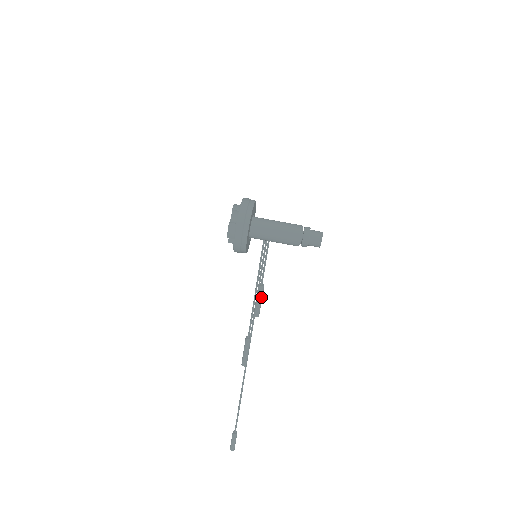
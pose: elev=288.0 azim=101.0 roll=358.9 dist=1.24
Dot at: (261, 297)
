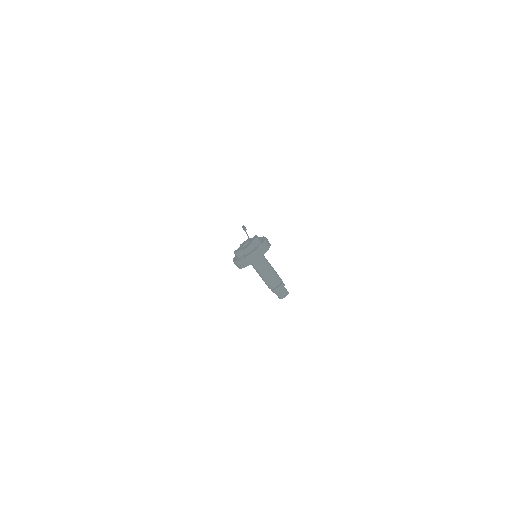
Dot at: occluded
